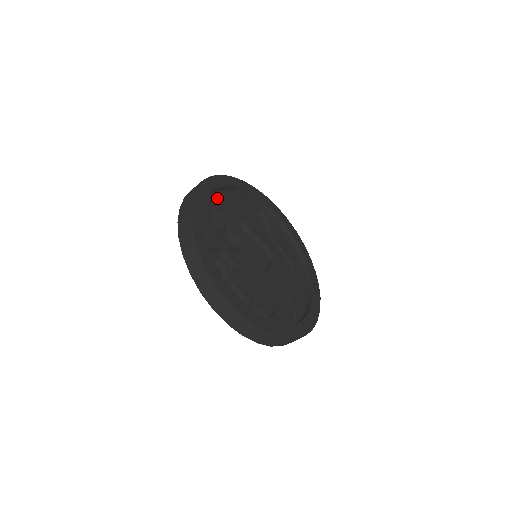
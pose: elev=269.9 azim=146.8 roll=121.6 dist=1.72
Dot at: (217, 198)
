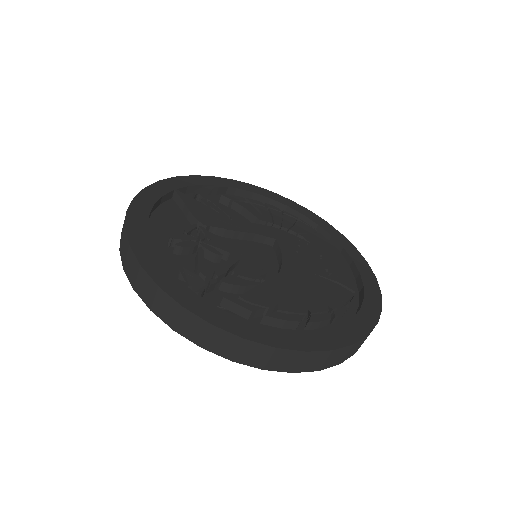
Dot at: (160, 221)
